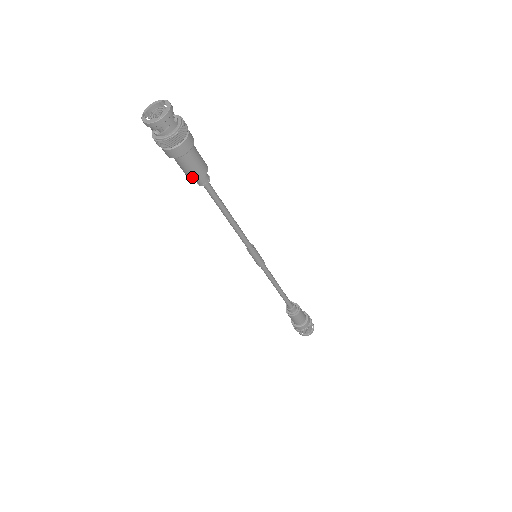
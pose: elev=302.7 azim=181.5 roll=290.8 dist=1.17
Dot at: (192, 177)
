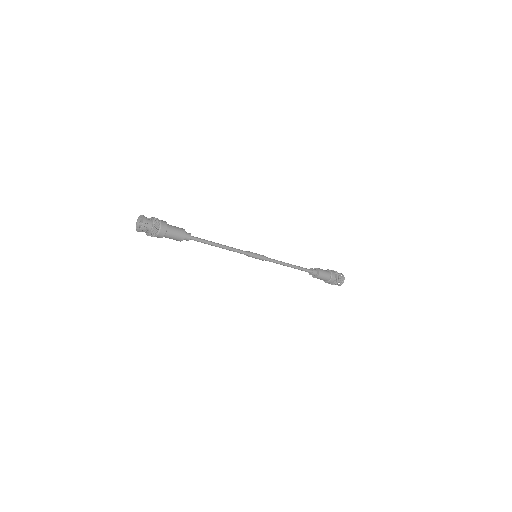
Dot at: (180, 239)
